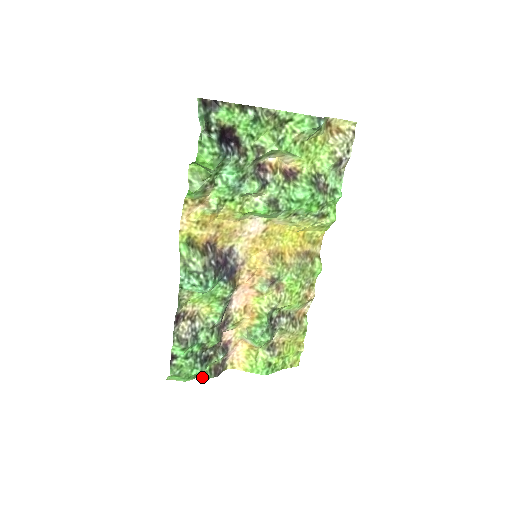
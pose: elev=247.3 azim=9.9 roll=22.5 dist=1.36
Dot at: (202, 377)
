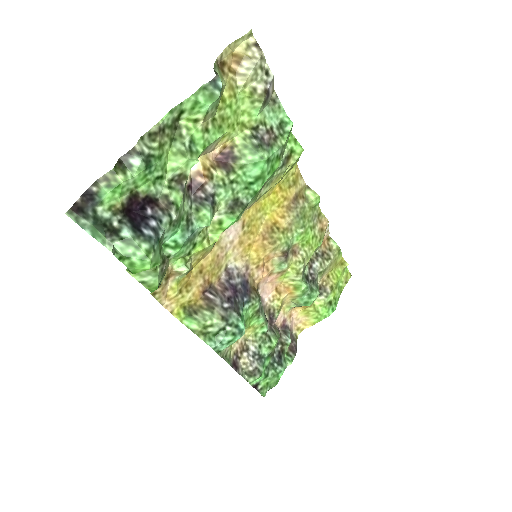
Dot at: occluded
